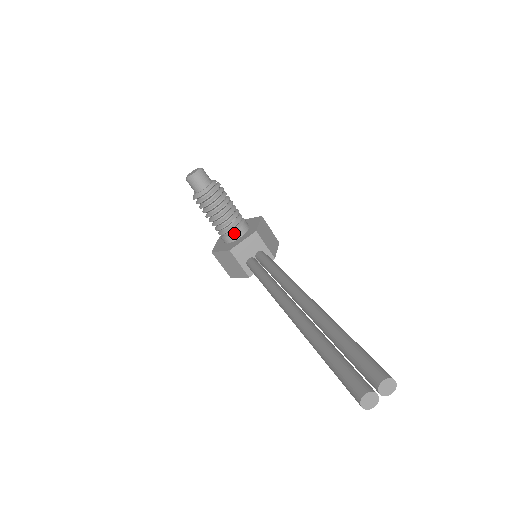
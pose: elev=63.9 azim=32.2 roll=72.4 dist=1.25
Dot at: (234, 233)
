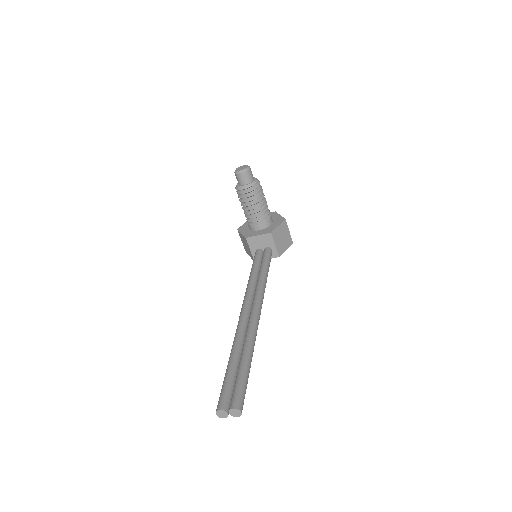
Dot at: (256, 225)
